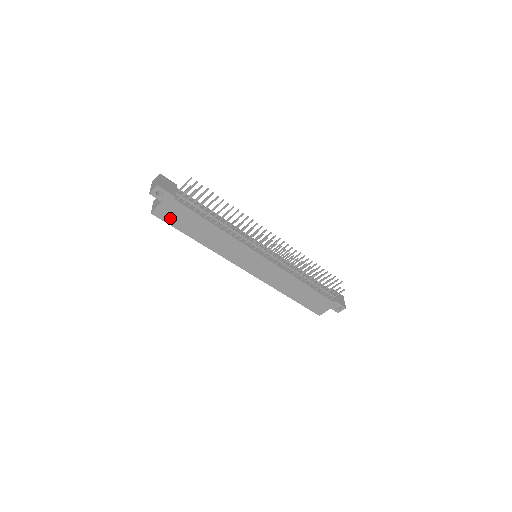
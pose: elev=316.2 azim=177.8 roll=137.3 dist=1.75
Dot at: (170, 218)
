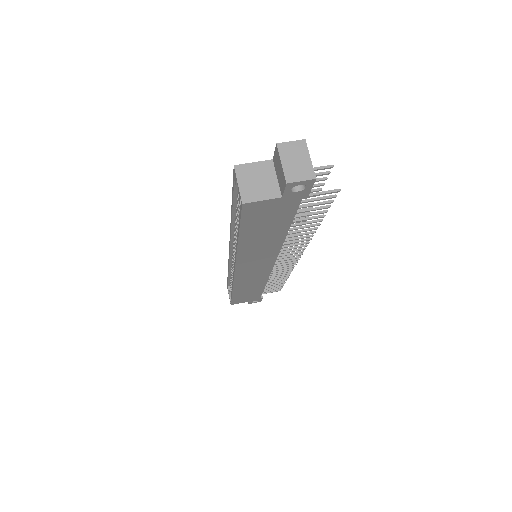
Dot at: (255, 215)
